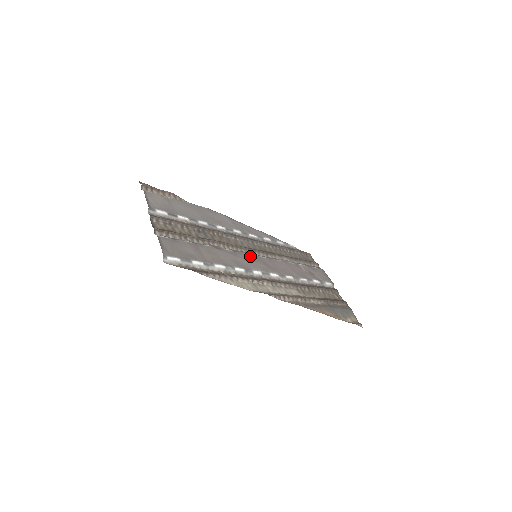
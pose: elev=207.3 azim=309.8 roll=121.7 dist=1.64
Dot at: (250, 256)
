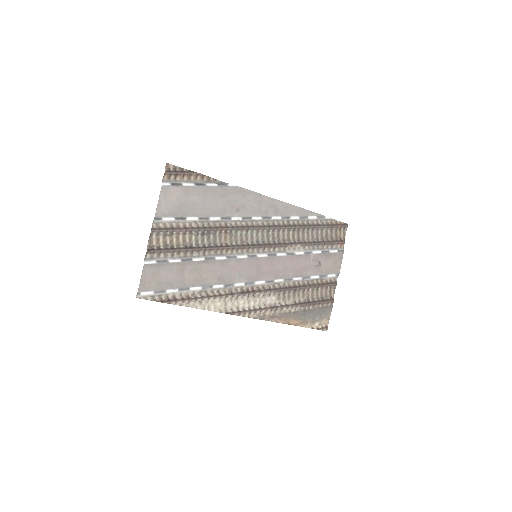
Dot at: (245, 261)
